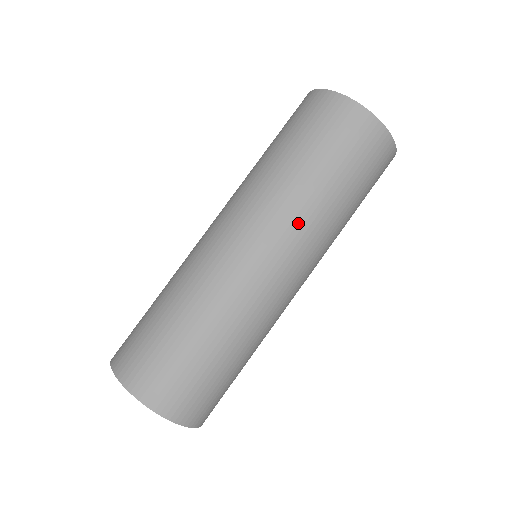
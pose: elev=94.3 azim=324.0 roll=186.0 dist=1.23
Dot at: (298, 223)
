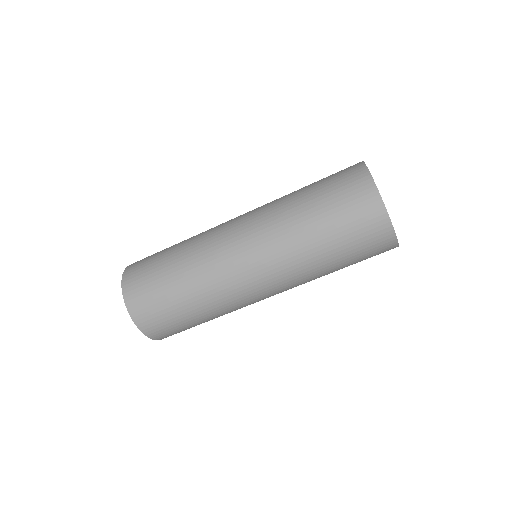
Dot at: (298, 280)
